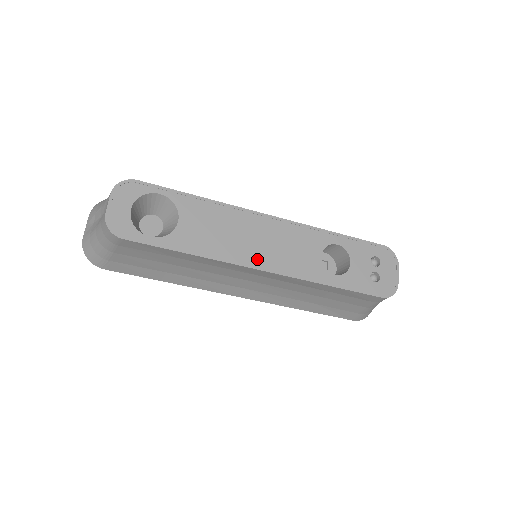
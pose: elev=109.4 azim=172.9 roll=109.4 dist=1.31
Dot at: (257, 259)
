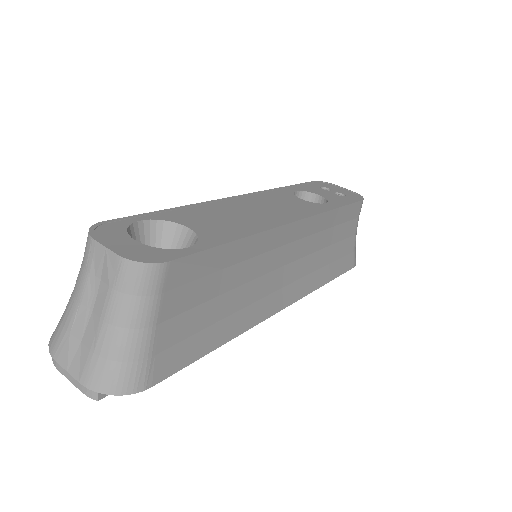
Dot at: (278, 219)
